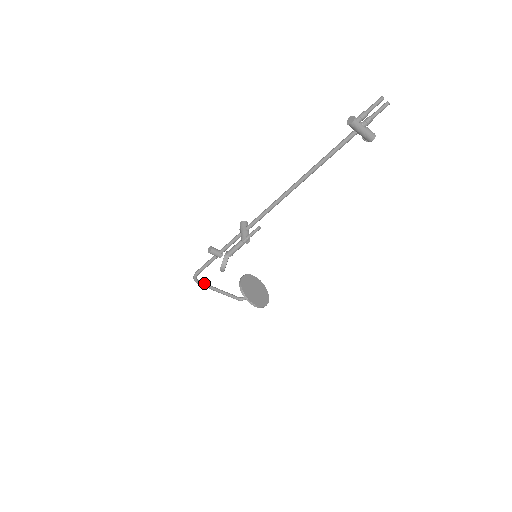
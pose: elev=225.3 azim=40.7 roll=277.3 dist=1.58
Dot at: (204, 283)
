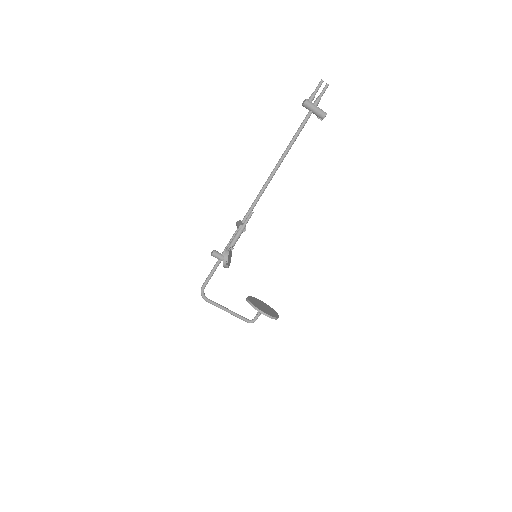
Dot at: occluded
